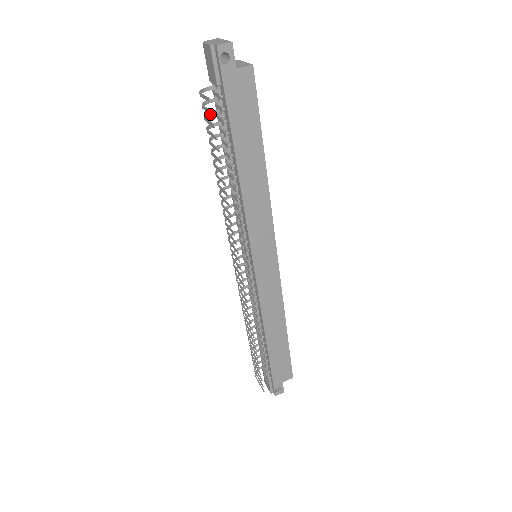
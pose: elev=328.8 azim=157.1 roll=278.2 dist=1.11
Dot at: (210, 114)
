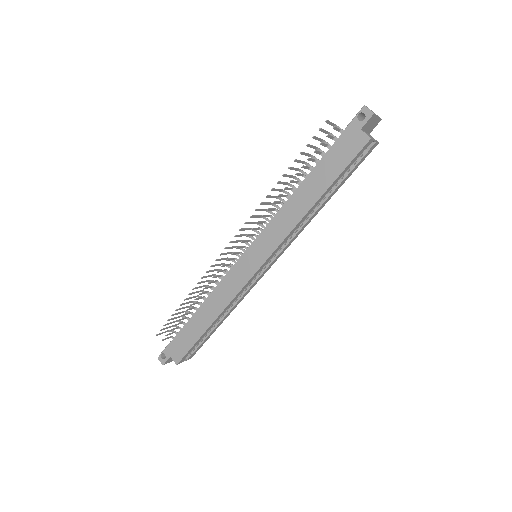
Dot at: (320, 130)
